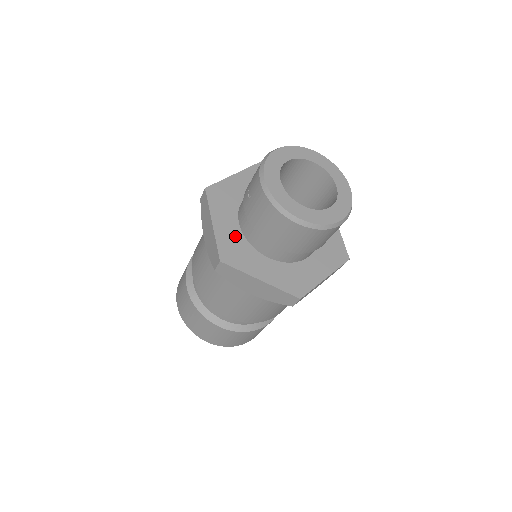
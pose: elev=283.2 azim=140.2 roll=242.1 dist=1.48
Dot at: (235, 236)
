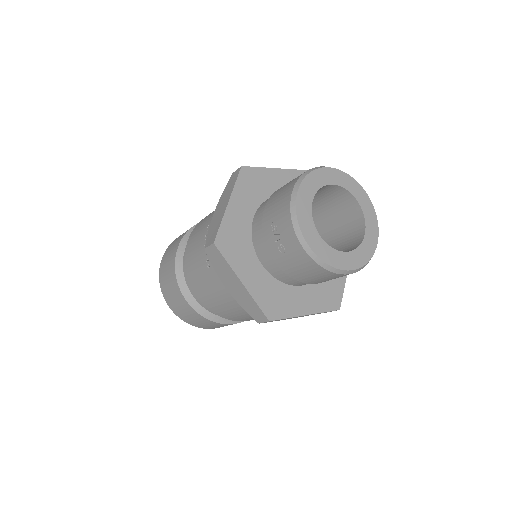
Dot at: (266, 283)
